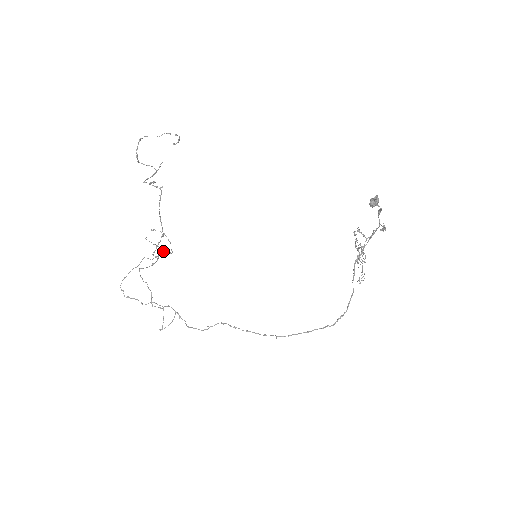
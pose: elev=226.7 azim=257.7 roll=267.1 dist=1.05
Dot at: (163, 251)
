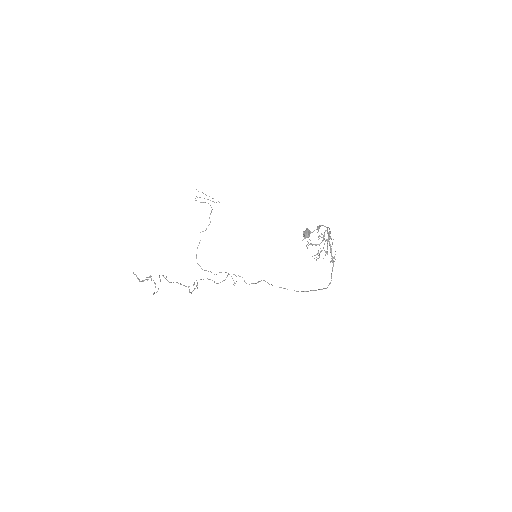
Dot at: (211, 212)
